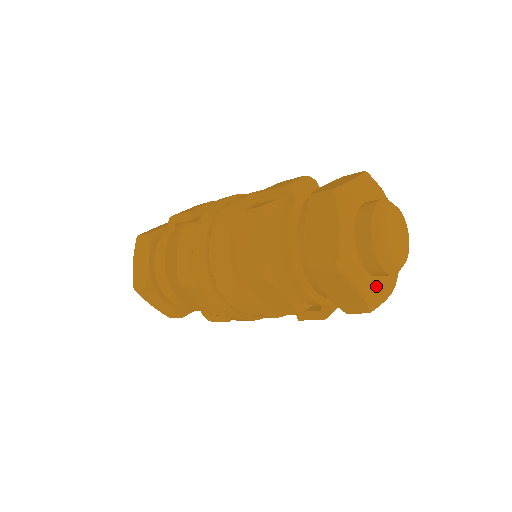
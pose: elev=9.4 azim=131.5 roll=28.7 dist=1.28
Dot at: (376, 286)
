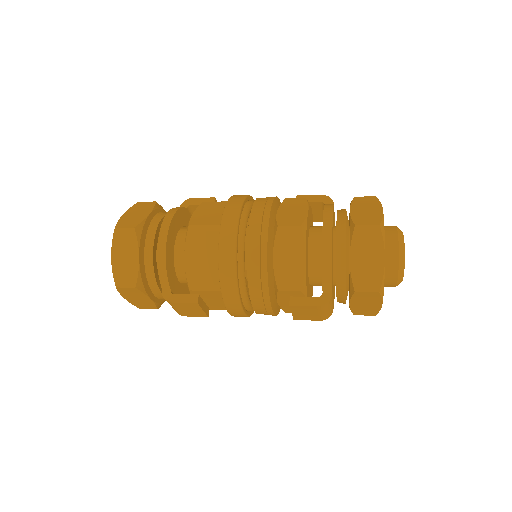
Dot at: occluded
